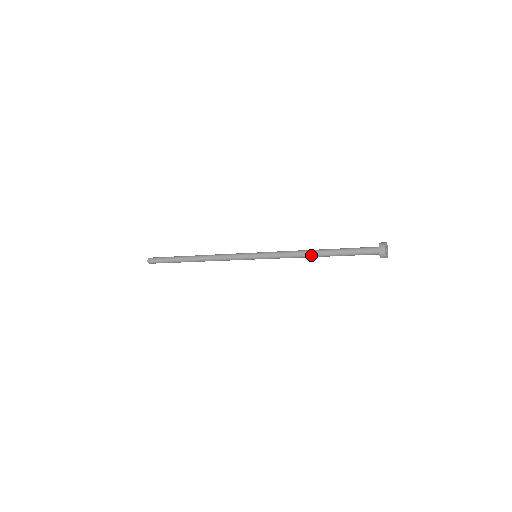
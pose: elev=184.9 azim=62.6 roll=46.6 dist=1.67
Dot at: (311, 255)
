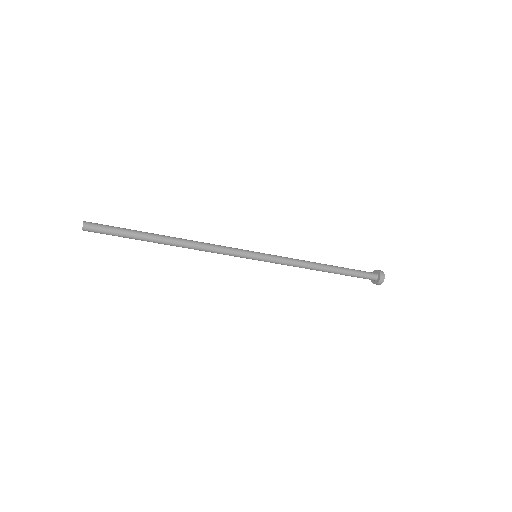
Dot at: (319, 268)
